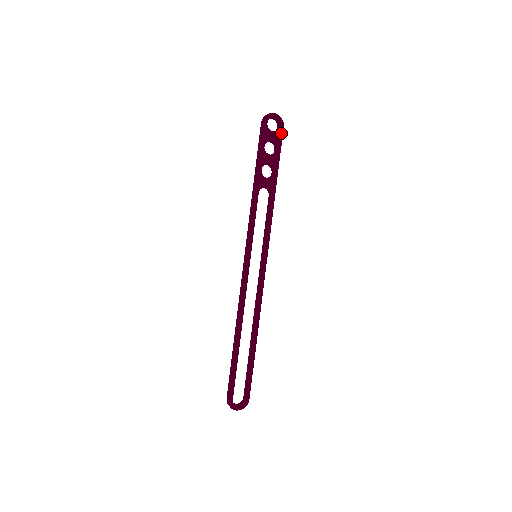
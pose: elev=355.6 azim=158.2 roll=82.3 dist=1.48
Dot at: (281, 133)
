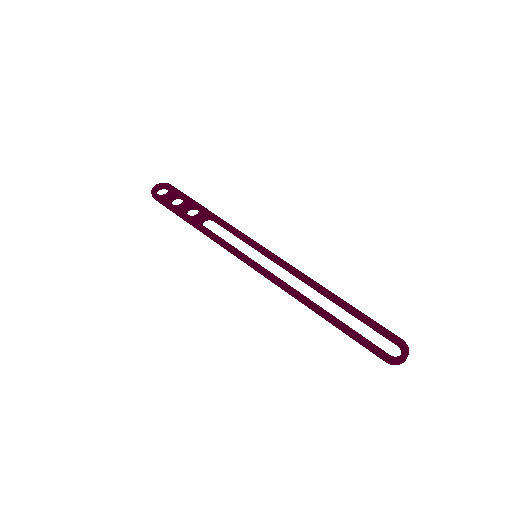
Dot at: (173, 188)
